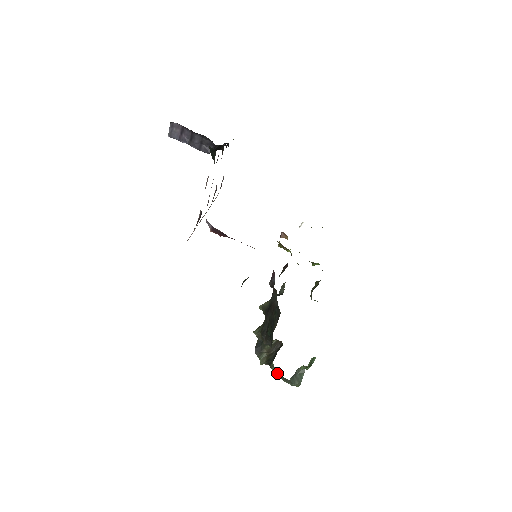
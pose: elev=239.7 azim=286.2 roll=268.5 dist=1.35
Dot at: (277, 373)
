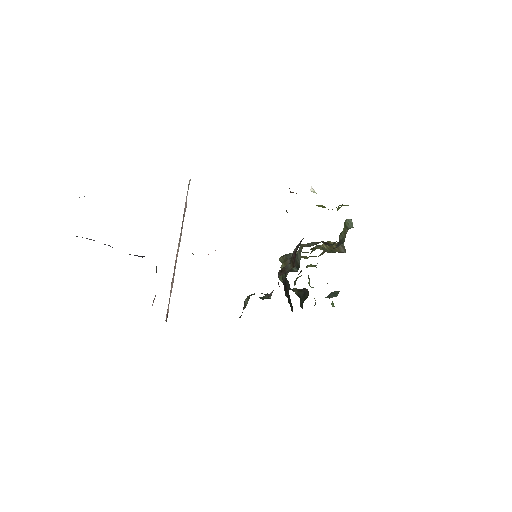
Dot at: (313, 287)
